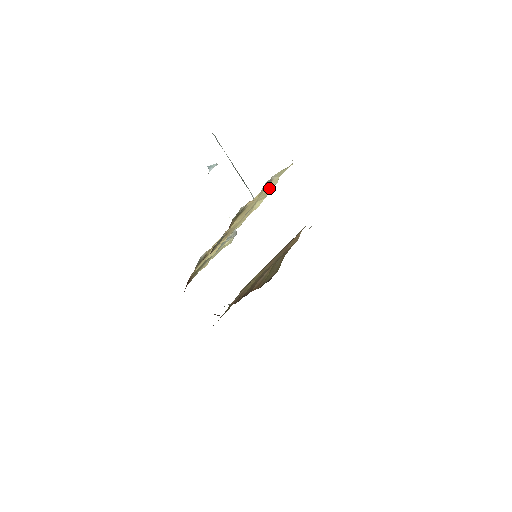
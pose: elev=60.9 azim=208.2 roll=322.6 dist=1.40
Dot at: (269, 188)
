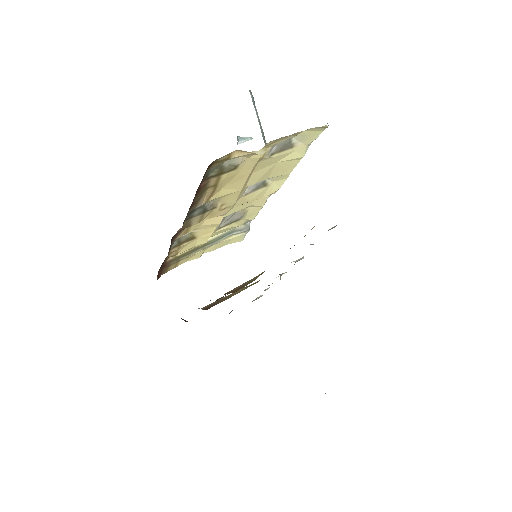
Dot at: (289, 159)
